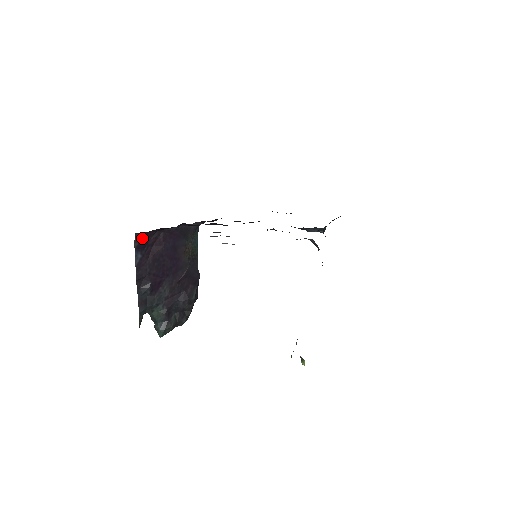
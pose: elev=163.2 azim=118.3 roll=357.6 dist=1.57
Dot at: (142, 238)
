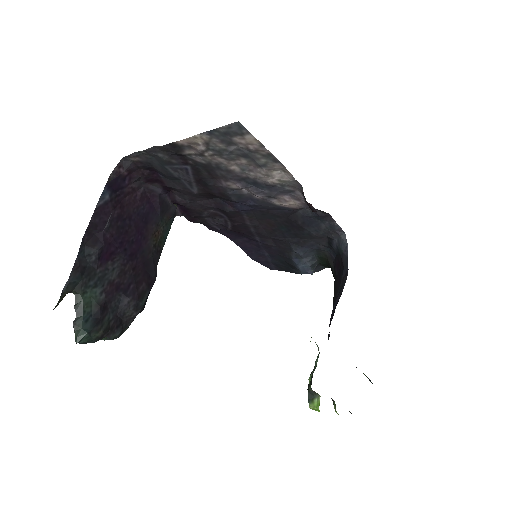
Dot at: (123, 174)
